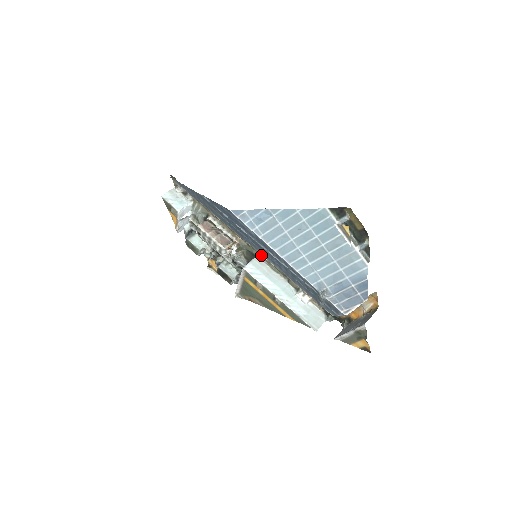
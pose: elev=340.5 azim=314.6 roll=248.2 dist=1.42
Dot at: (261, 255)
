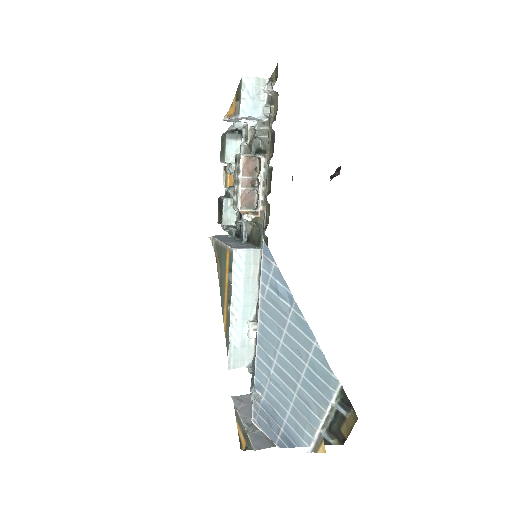
Dot at: occluded
